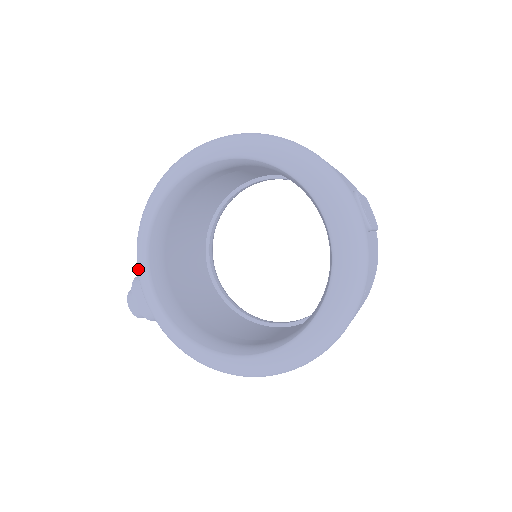
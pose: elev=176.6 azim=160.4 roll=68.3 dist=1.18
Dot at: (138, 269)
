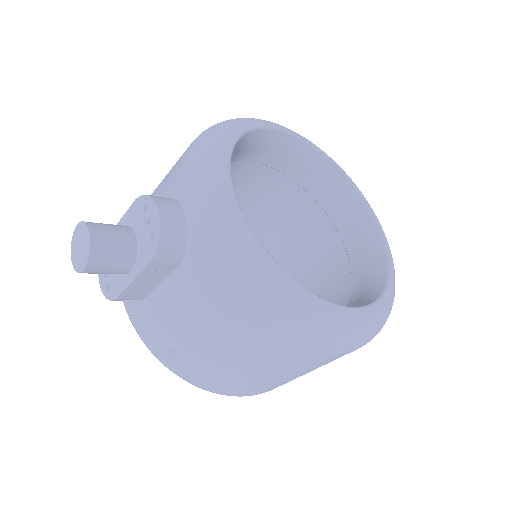
Dot at: (207, 169)
